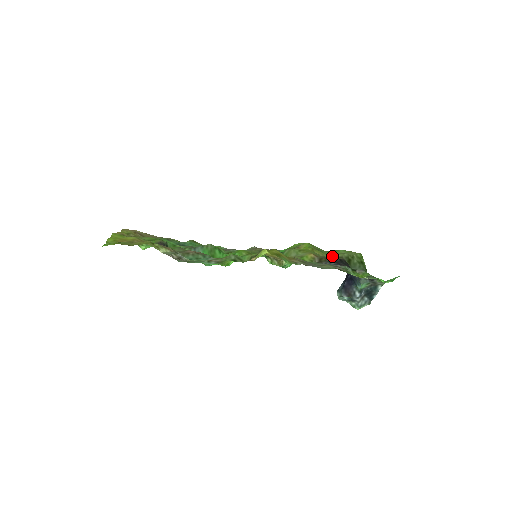
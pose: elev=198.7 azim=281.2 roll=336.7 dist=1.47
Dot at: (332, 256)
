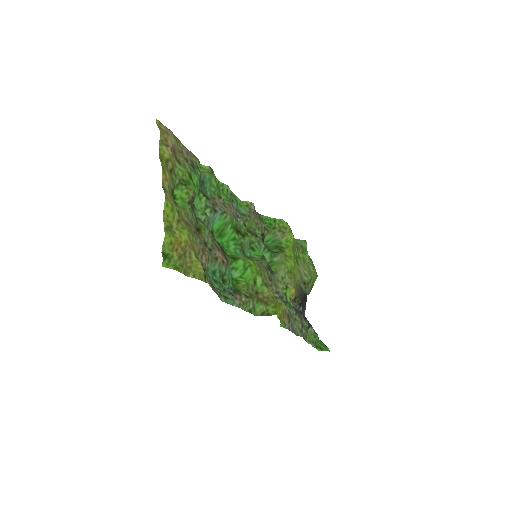
Dot at: (301, 275)
